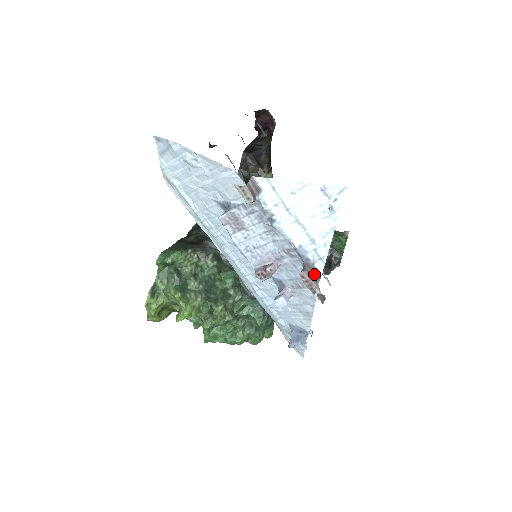
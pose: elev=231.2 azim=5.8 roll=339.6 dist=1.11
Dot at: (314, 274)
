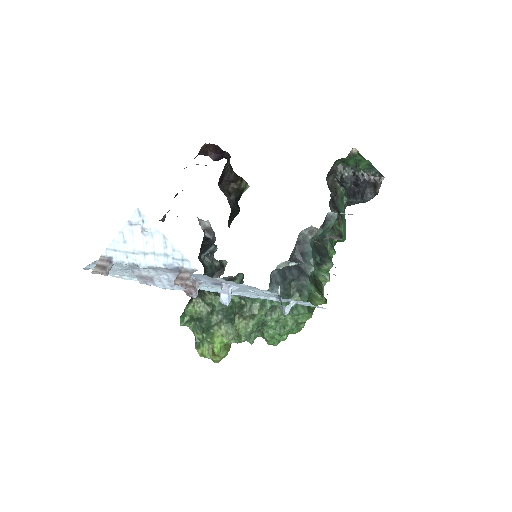
Dot at: (186, 274)
